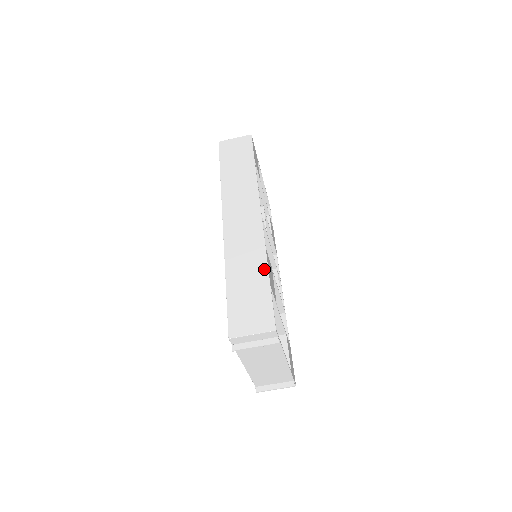
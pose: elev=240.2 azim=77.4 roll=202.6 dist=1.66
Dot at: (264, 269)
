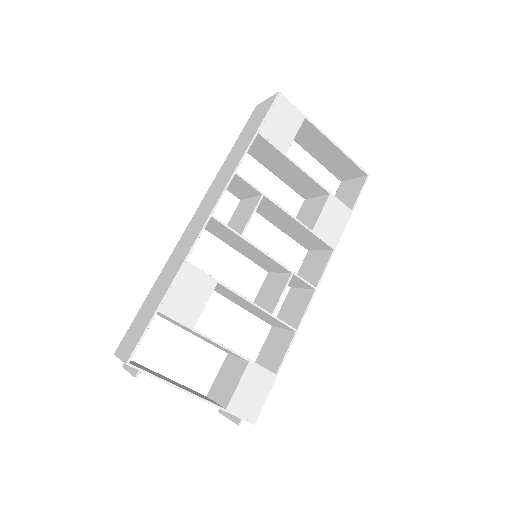
Dot at: (167, 287)
